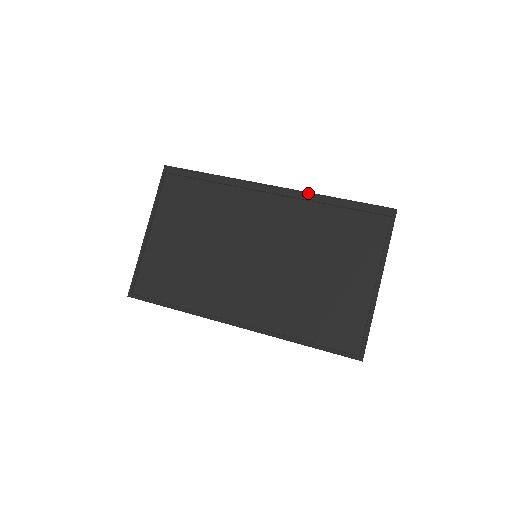
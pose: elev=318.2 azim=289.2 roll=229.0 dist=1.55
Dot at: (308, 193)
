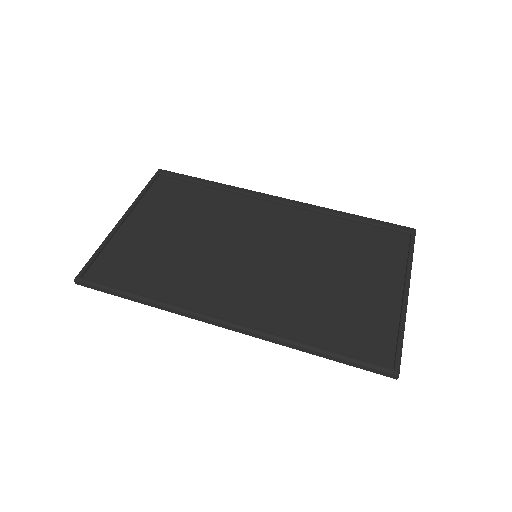
Dot at: (319, 206)
